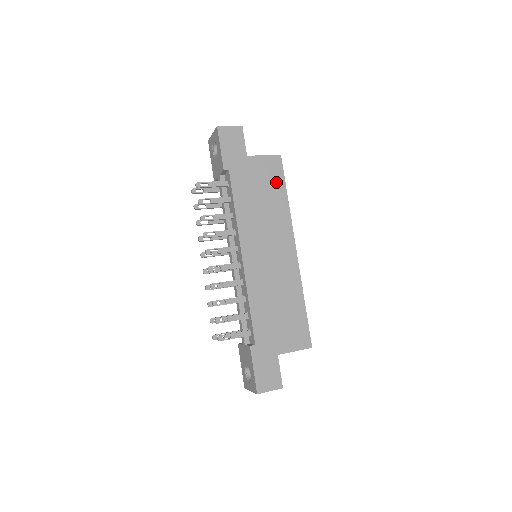
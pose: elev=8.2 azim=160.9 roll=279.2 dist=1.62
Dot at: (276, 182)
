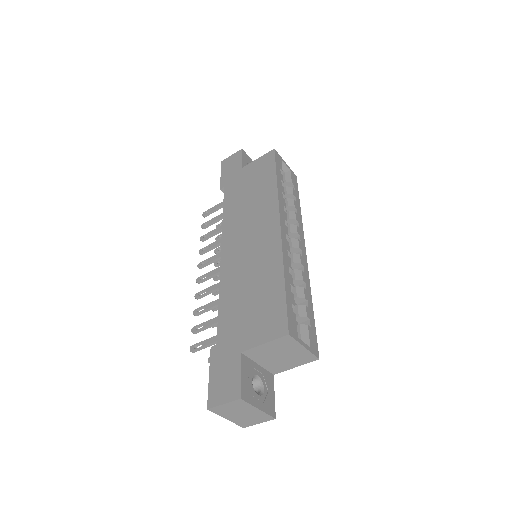
Dot at: (266, 173)
